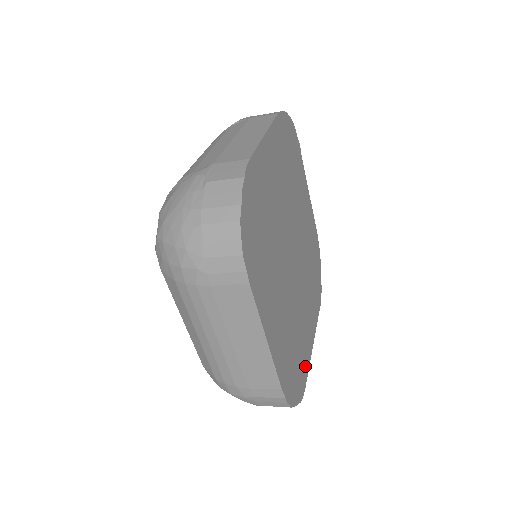
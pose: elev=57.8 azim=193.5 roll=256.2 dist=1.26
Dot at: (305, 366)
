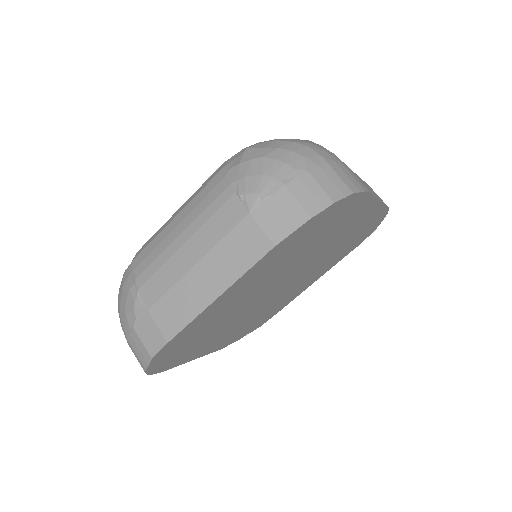
Dot at: (282, 306)
